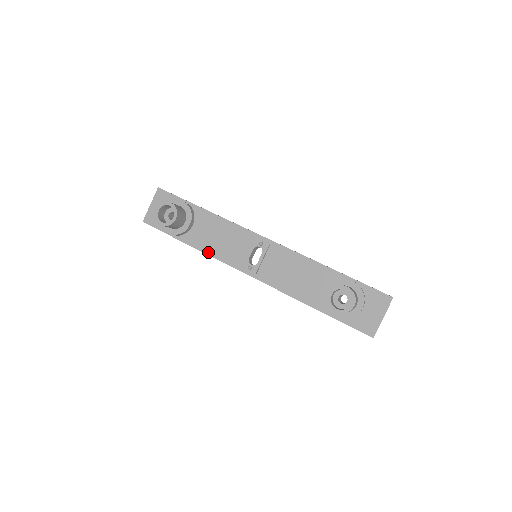
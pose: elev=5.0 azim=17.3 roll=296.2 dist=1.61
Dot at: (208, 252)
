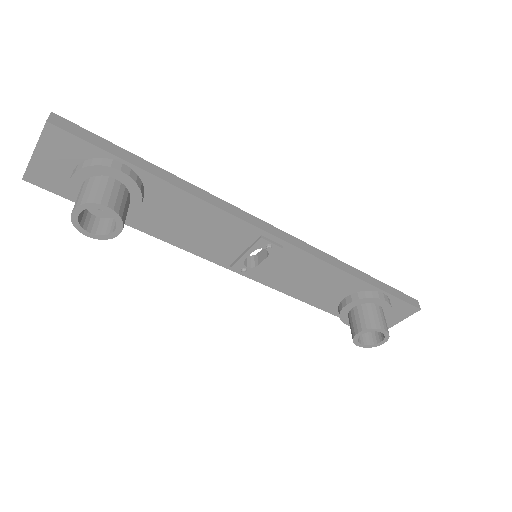
Dot at: (172, 242)
